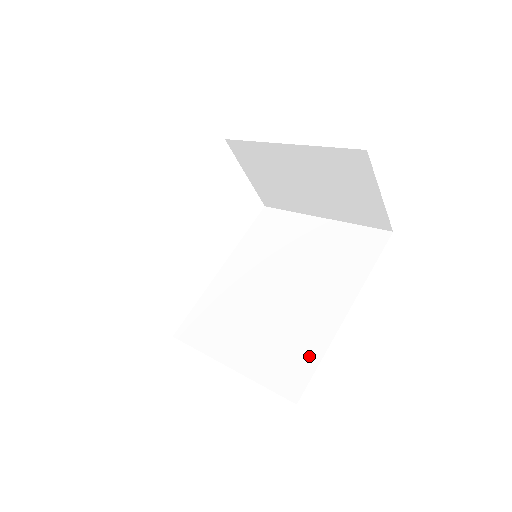
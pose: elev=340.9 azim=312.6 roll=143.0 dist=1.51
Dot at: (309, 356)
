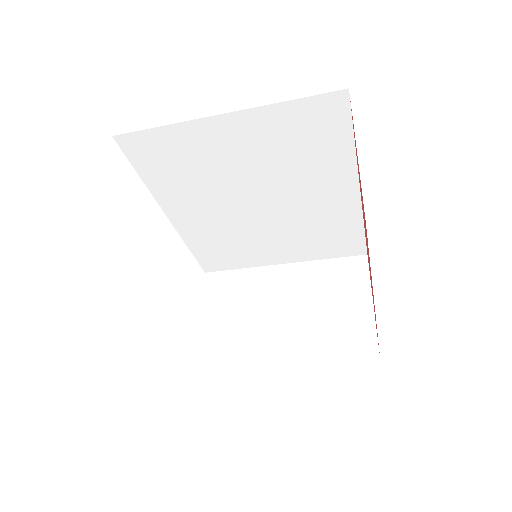
Dot at: occluded
